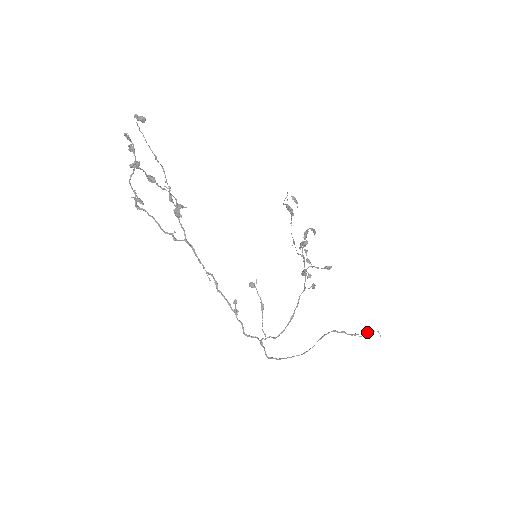
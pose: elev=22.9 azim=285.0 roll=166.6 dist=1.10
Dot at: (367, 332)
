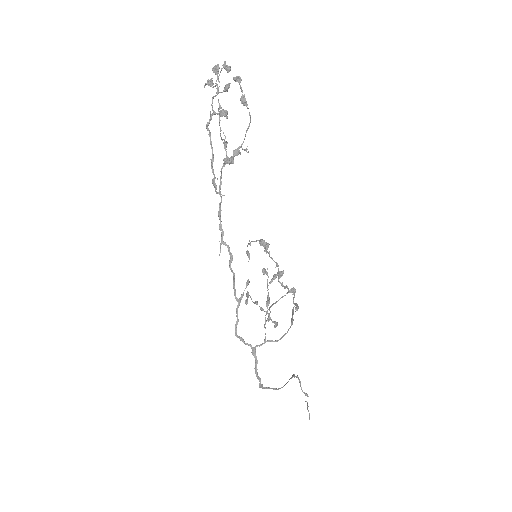
Dot at: (307, 403)
